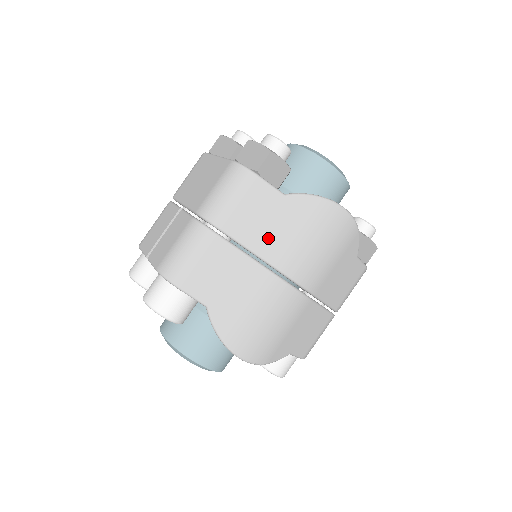
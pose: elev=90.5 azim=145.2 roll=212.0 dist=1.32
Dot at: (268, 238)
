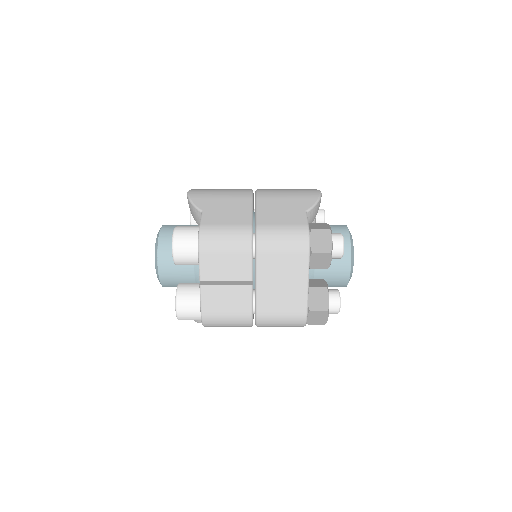
Dot at: occluded
